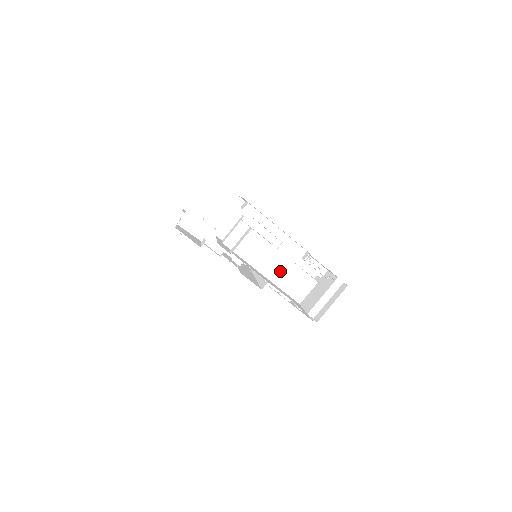
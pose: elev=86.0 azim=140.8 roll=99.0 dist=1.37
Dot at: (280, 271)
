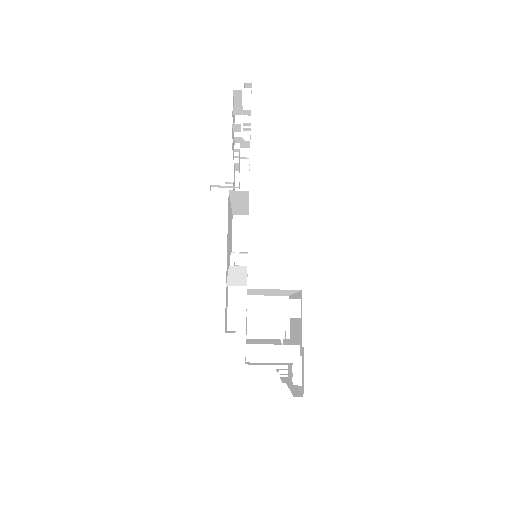
Dot at: occluded
